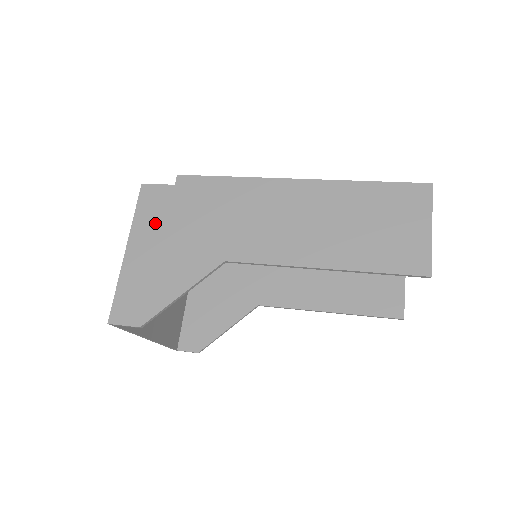
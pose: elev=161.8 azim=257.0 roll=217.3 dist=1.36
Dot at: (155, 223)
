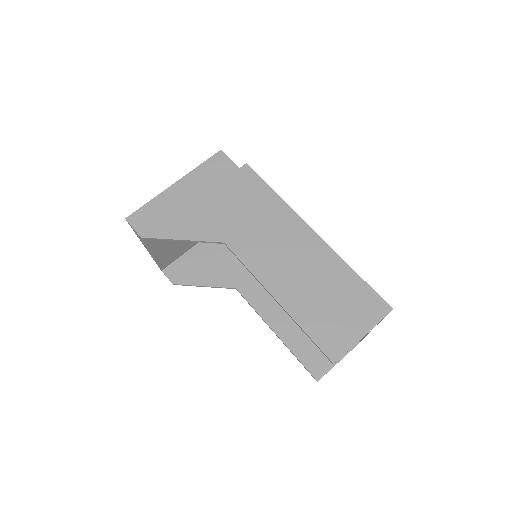
Dot at: (206, 182)
